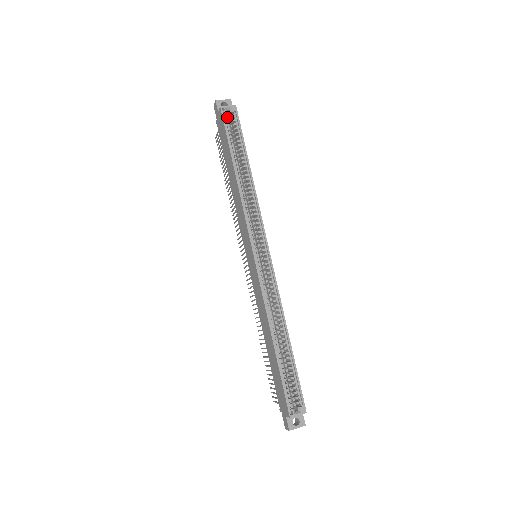
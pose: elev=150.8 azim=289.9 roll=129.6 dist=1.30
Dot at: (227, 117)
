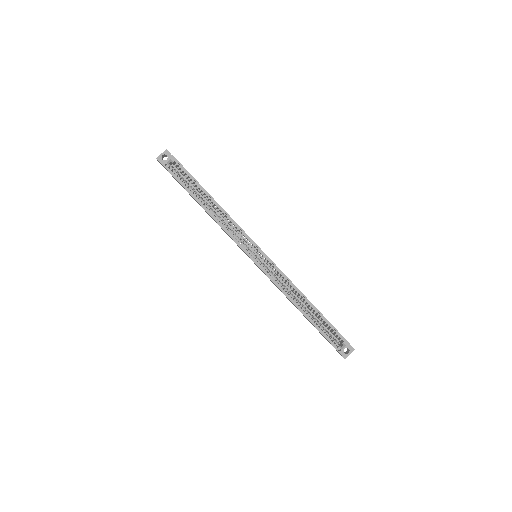
Dot at: (172, 169)
